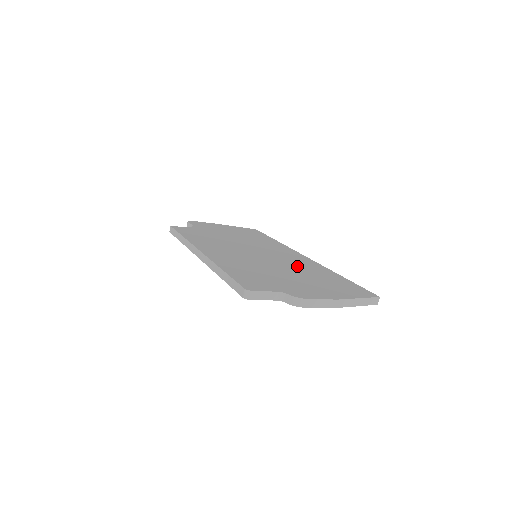
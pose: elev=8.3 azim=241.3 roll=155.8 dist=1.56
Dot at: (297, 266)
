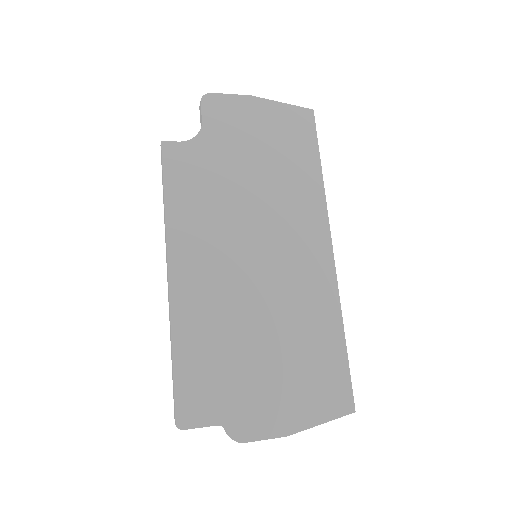
Dot at: (294, 307)
